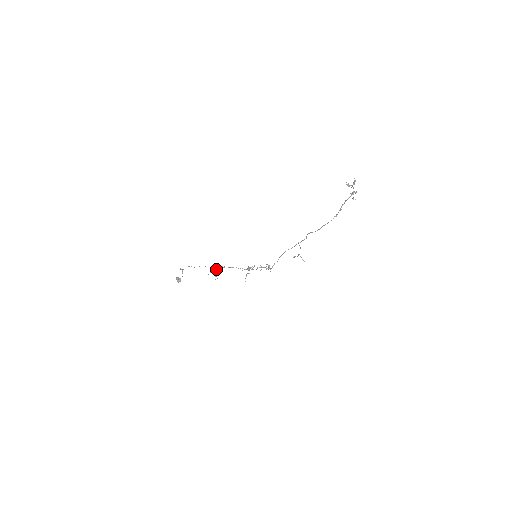
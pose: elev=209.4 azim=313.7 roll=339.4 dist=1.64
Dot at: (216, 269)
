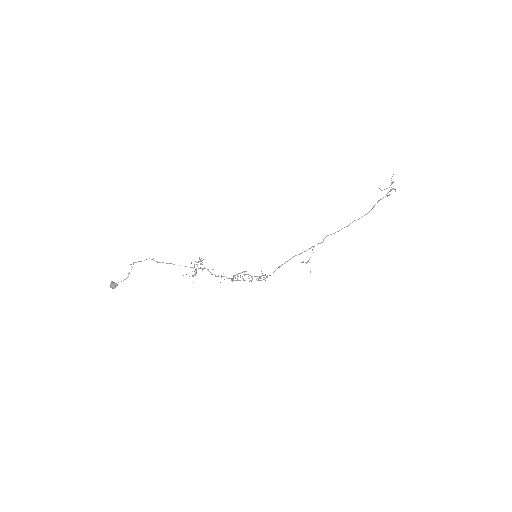
Dot at: occluded
